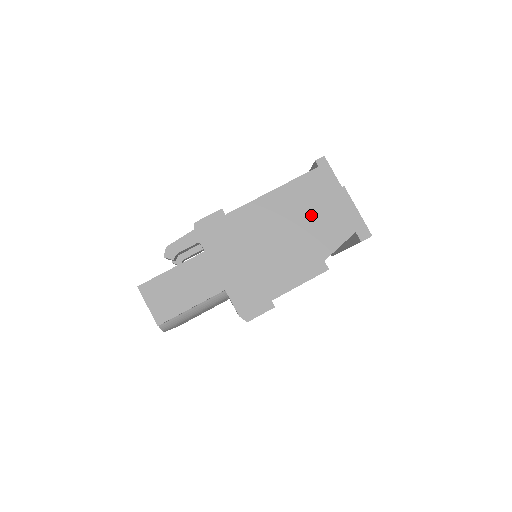
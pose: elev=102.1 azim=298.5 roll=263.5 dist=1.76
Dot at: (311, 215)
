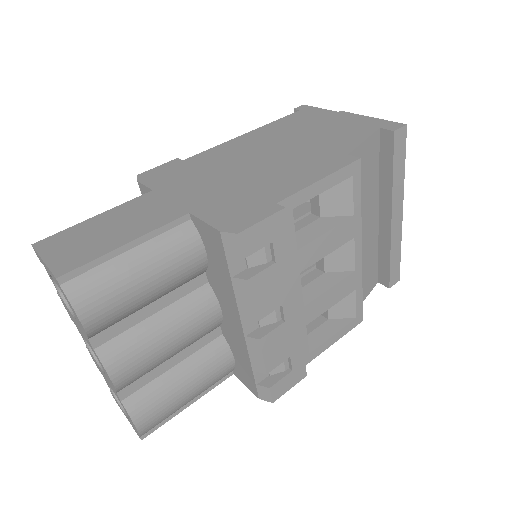
Dot at: (307, 134)
